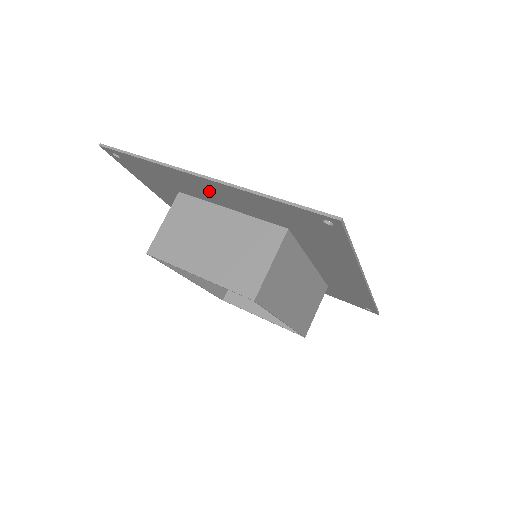
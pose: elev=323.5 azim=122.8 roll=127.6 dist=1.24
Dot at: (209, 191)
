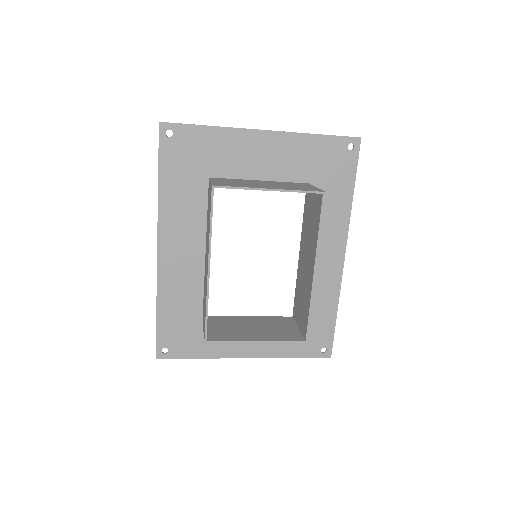
Dot at: (255, 154)
